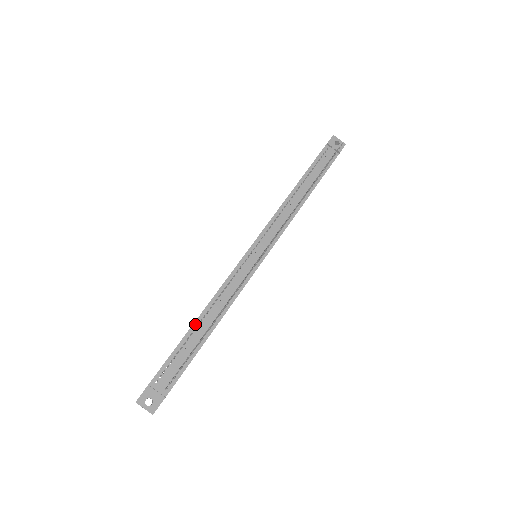
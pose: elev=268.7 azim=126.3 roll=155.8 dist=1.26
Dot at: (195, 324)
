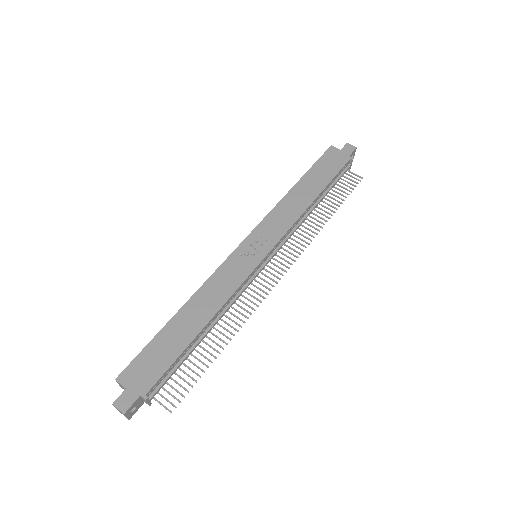
Dot at: (199, 334)
